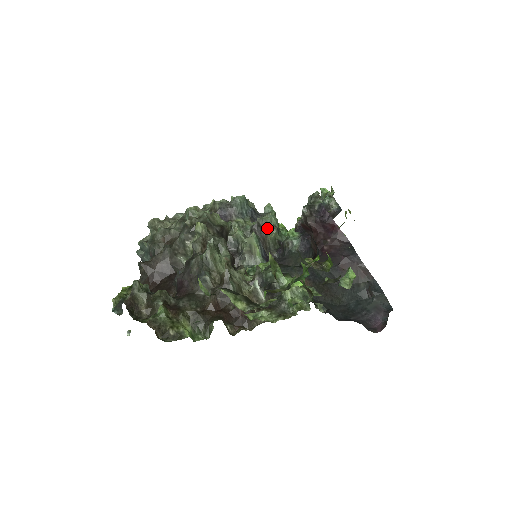
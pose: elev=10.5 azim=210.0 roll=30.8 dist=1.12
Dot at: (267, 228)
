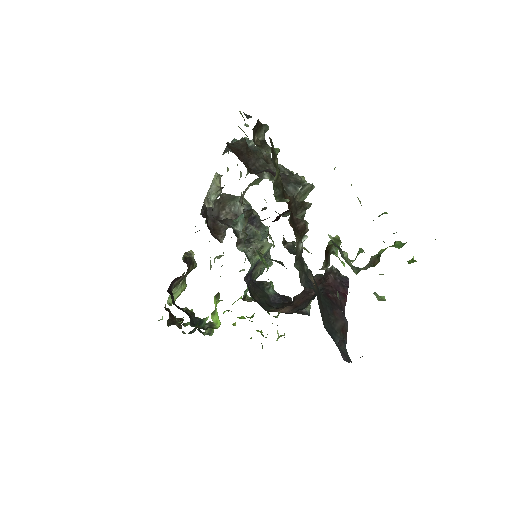
Dot at: (266, 261)
